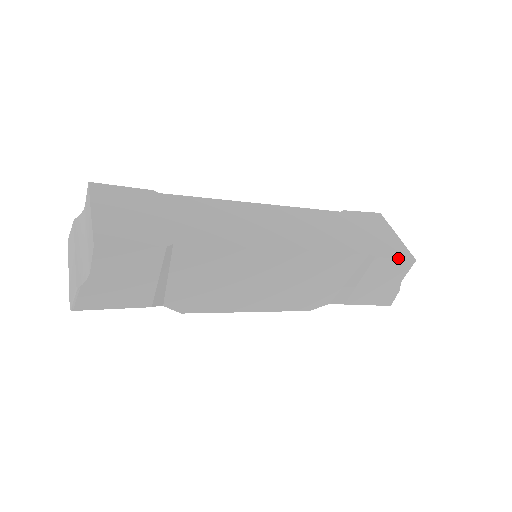
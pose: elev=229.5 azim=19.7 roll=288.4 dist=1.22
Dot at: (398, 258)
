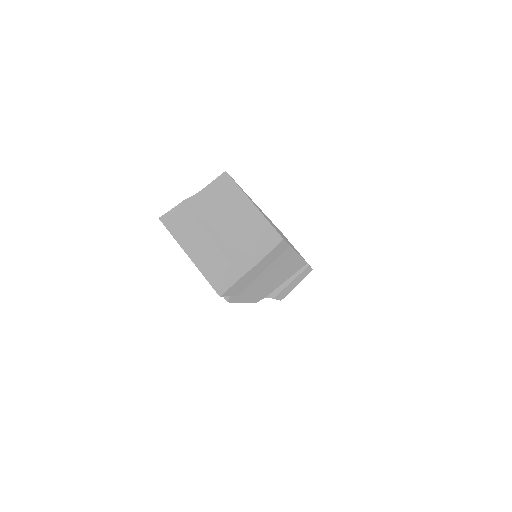
Dot at: occluded
